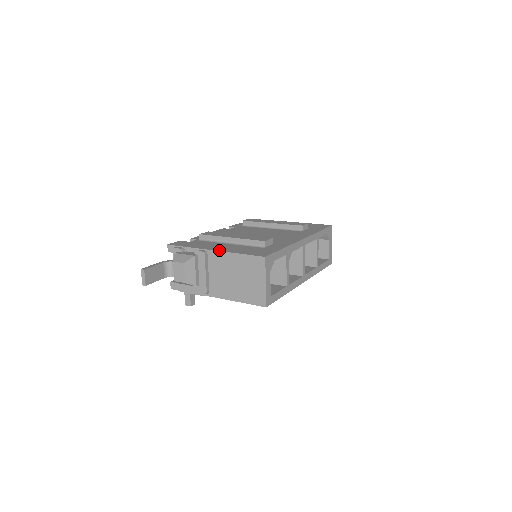
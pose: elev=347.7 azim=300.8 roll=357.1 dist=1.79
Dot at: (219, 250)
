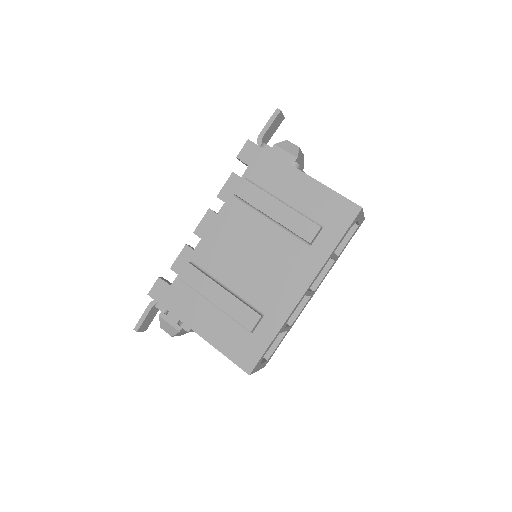
Dot at: (202, 336)
